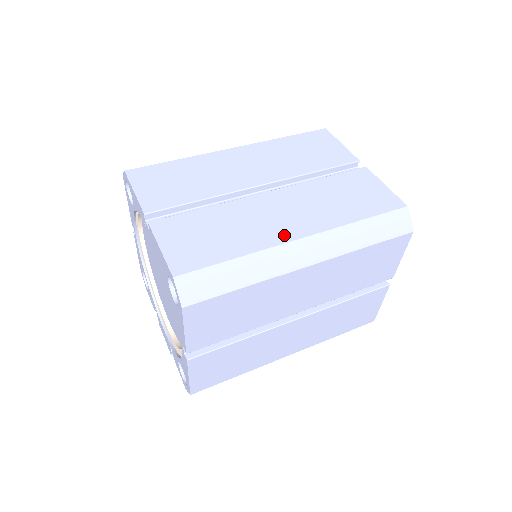
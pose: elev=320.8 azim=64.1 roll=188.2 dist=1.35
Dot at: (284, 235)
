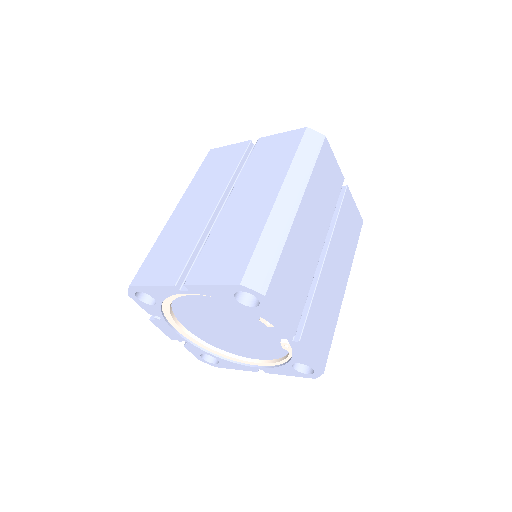
Dot at: (341, 293)
